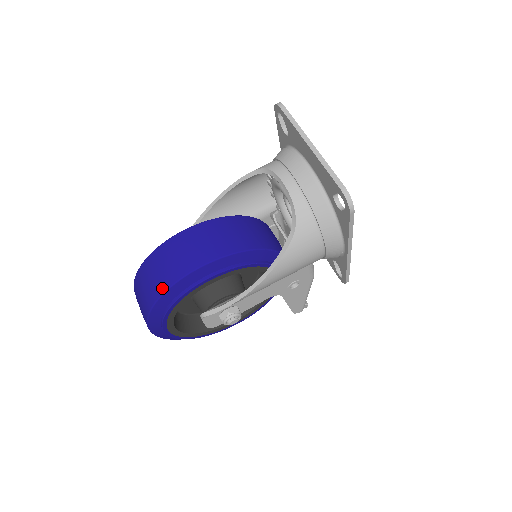
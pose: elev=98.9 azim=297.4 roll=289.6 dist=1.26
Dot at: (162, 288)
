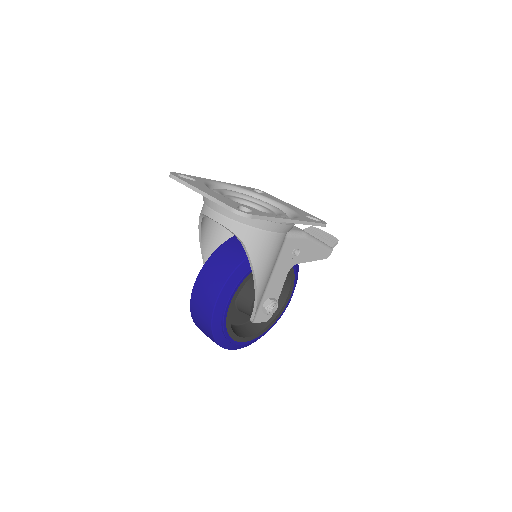
Dot at: (209, 329)
